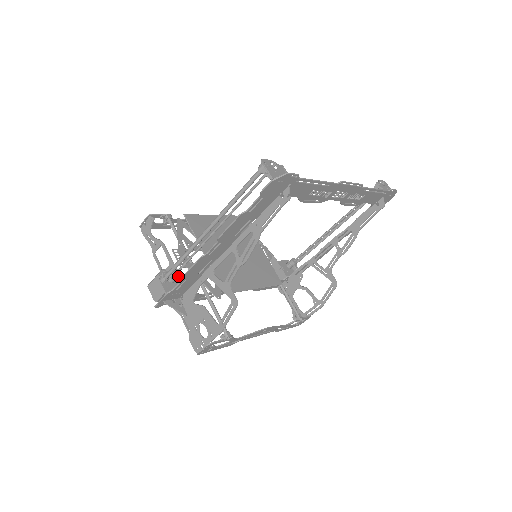
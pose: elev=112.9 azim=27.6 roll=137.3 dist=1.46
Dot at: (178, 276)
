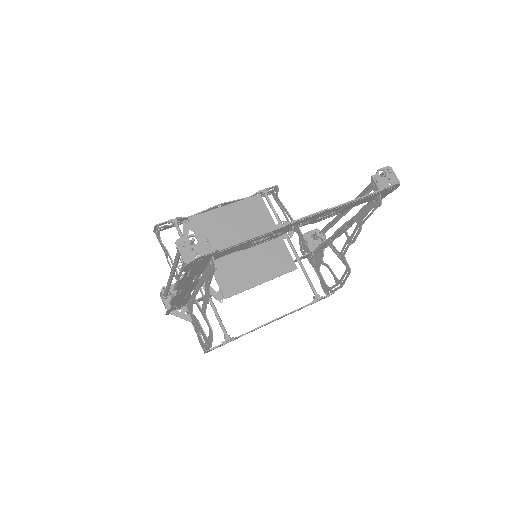
Dot at: occluded
